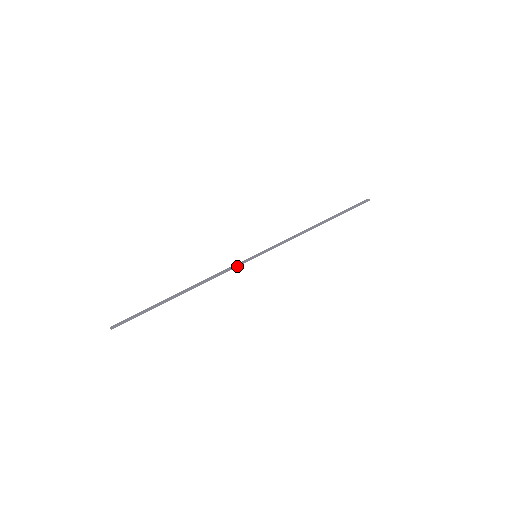
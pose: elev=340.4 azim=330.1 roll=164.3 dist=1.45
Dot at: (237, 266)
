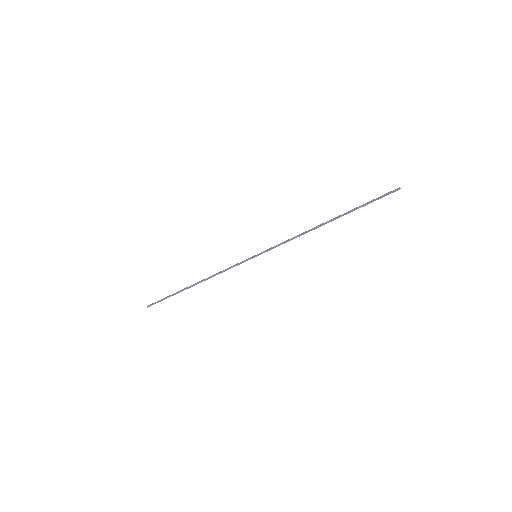
Dot at: (237, 265)
